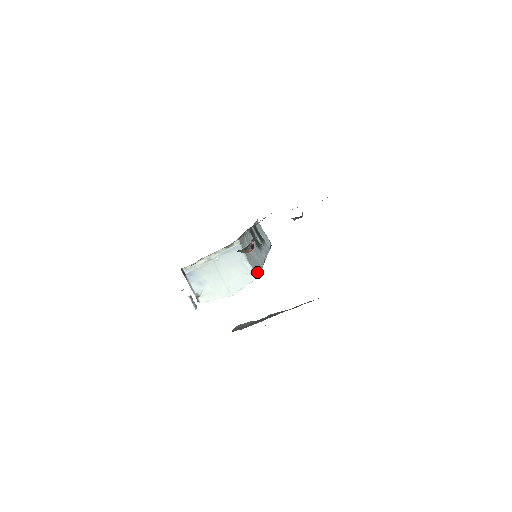
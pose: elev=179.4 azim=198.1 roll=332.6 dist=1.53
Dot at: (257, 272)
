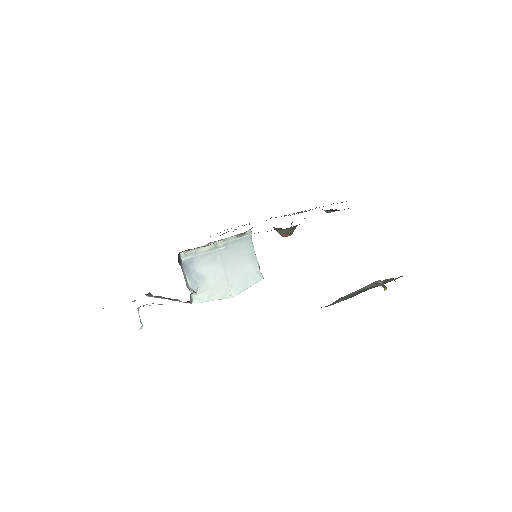
Dot at: (260, 273)
